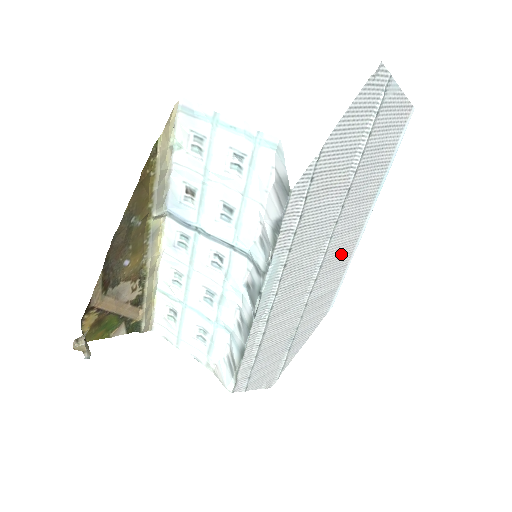
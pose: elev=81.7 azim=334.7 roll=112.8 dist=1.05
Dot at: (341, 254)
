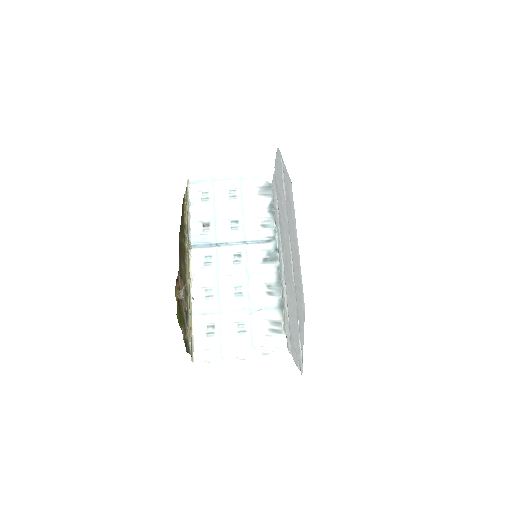
Dot at: (296, 257)
